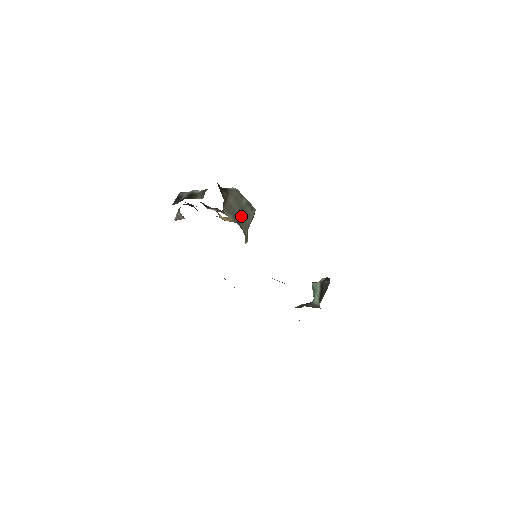
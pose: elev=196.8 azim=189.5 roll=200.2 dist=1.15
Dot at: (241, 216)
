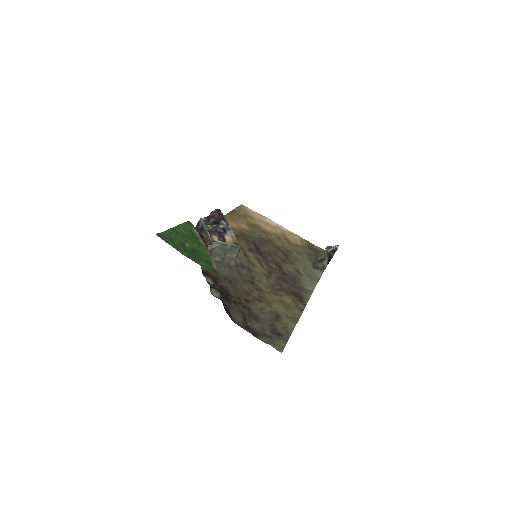
Dot at: (227, 254)
